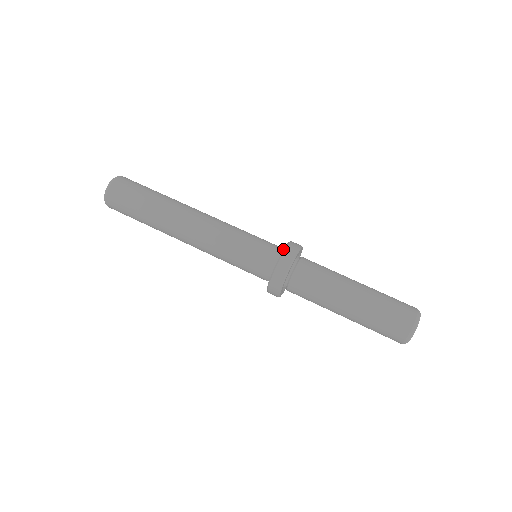
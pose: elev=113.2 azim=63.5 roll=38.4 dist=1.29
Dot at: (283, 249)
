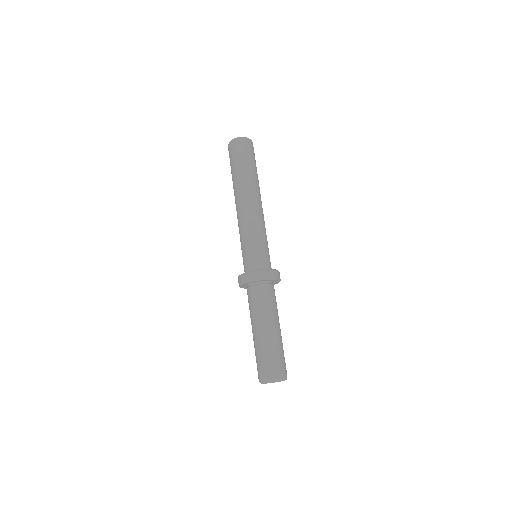
Dot at: occluded
